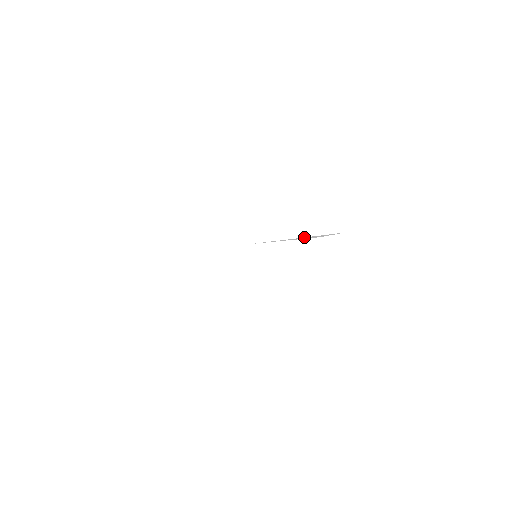
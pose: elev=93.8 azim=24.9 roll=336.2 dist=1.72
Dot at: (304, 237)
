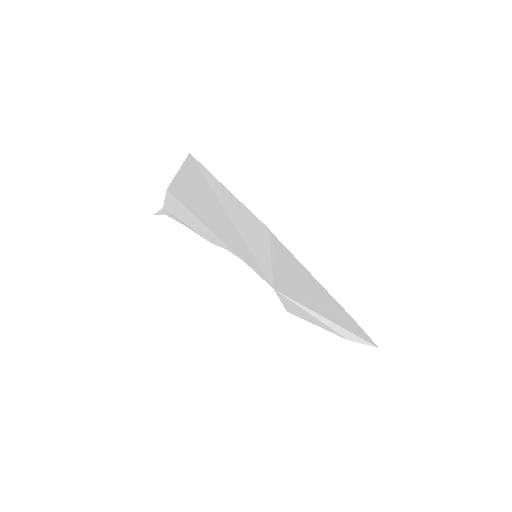
Dot at: (329, 319)
